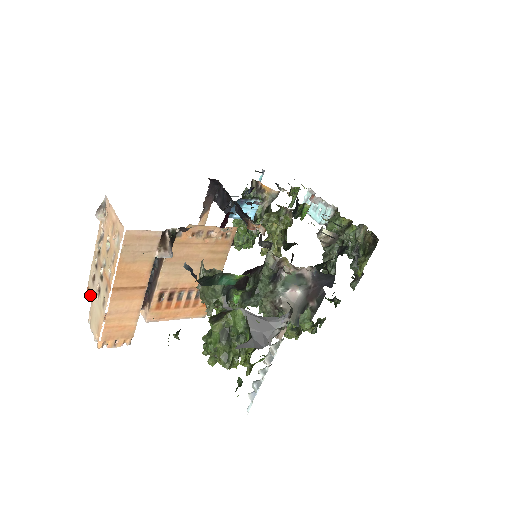
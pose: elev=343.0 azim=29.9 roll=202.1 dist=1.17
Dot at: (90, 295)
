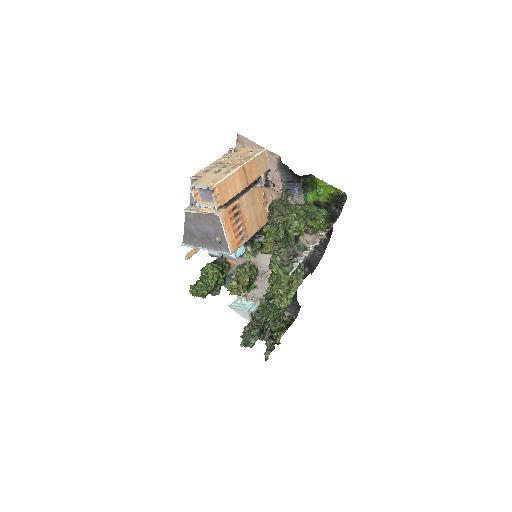
Dot at: (198, 176)
